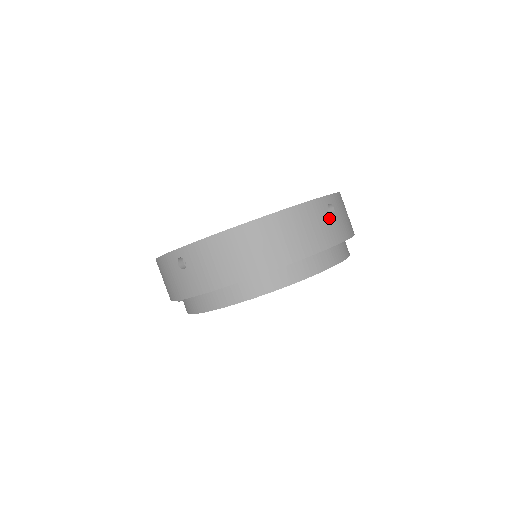
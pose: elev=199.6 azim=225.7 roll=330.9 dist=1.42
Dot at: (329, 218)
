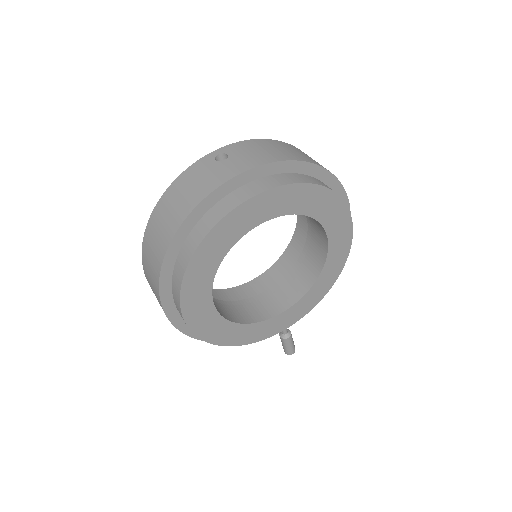
Dot at: (217, 165)
